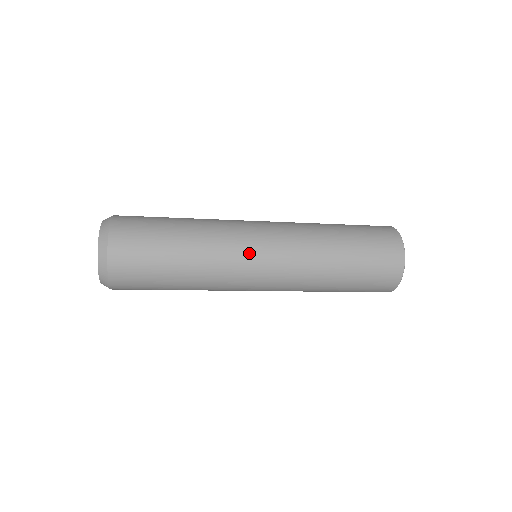
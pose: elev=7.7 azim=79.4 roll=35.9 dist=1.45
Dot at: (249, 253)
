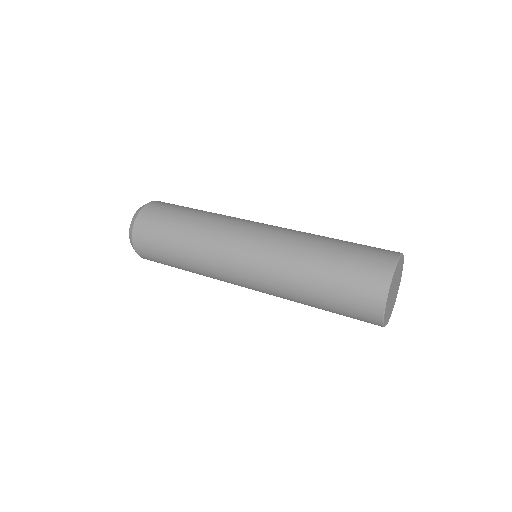
Dot at: (229, 255)
